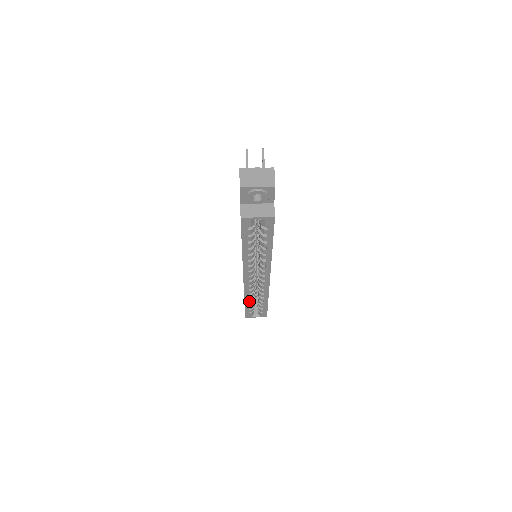
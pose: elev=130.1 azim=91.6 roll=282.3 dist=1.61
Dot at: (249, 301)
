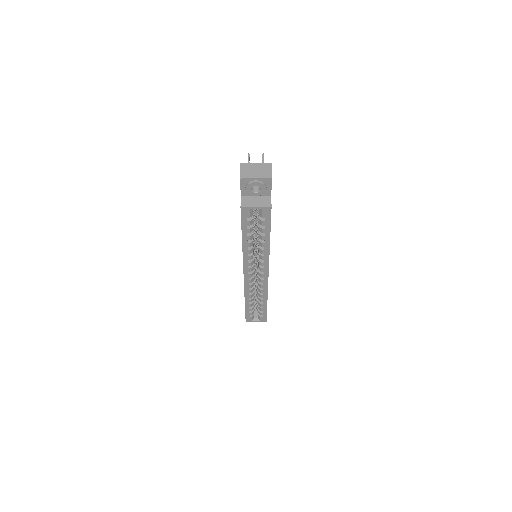
Dot at: (249, 302)
